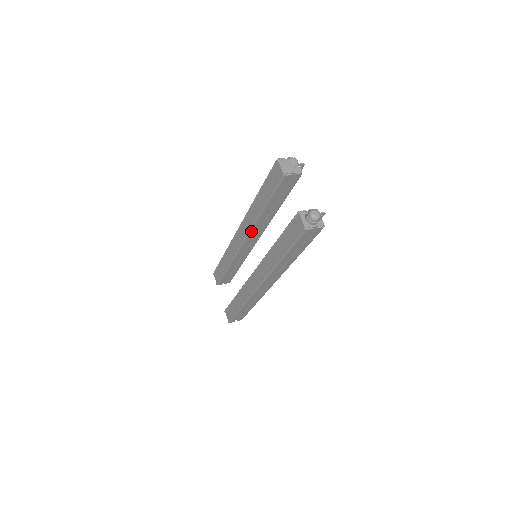
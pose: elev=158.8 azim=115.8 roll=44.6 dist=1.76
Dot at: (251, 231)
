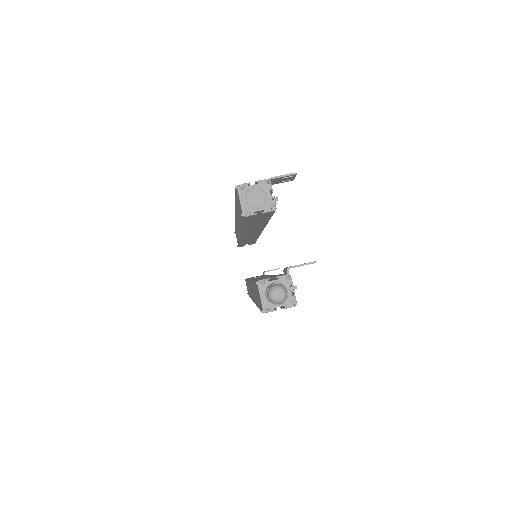
Dot at: (242, 233)
